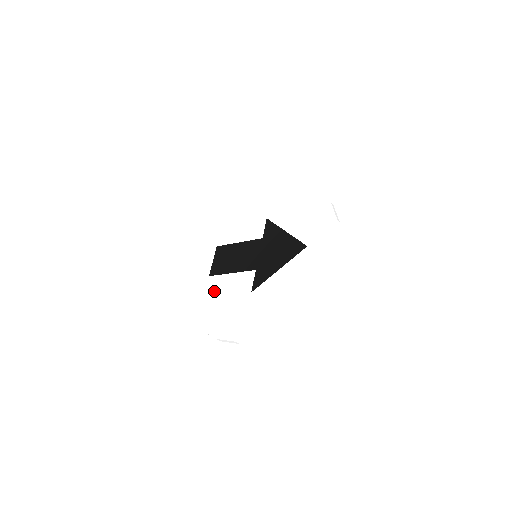
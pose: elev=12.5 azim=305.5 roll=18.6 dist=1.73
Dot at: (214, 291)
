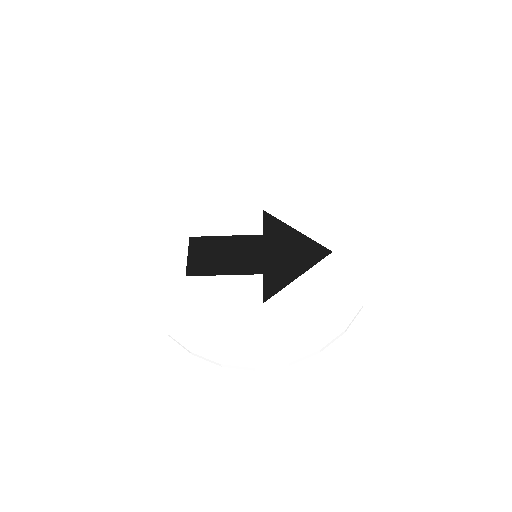
Dot at: (200, 297)
